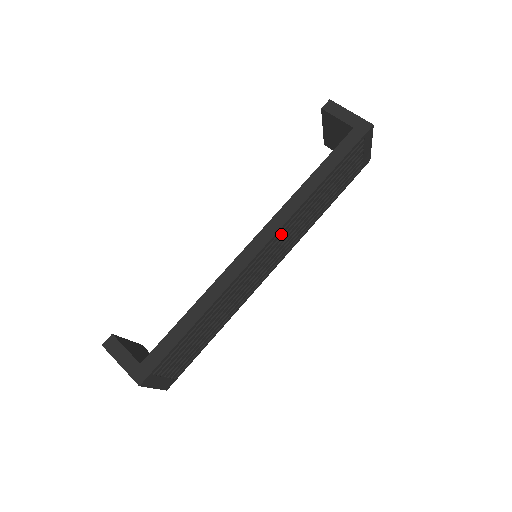
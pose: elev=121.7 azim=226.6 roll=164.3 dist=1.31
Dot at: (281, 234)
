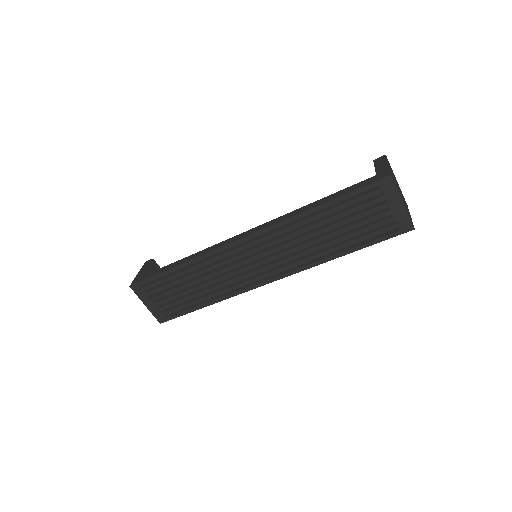
Dot at: (268, 238)
